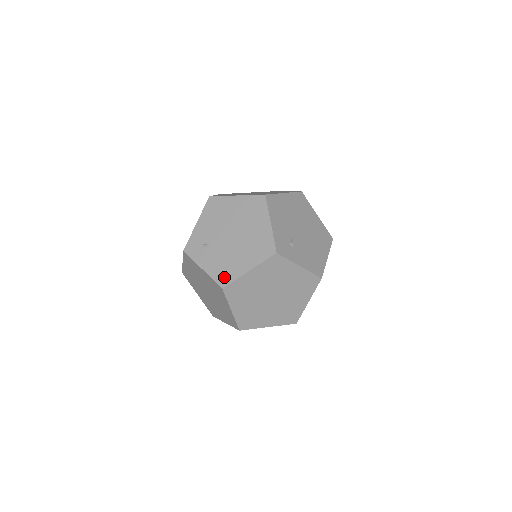
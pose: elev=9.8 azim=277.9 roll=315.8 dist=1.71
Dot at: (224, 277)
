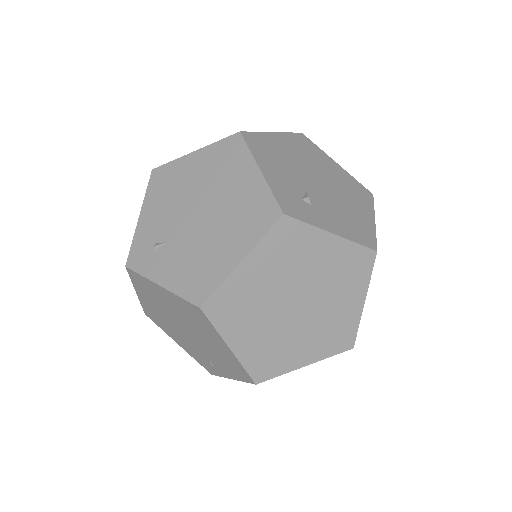
Dot at: (199, 287)
